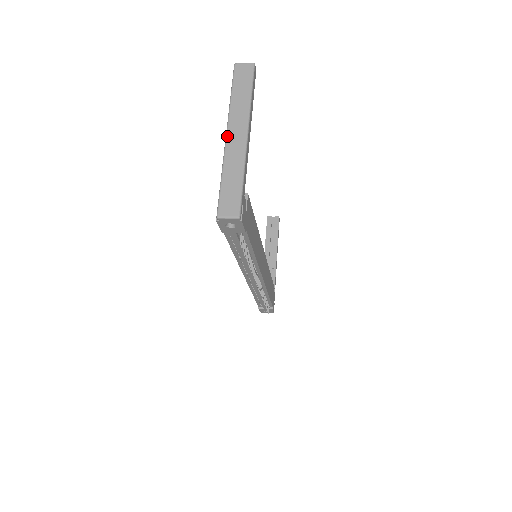
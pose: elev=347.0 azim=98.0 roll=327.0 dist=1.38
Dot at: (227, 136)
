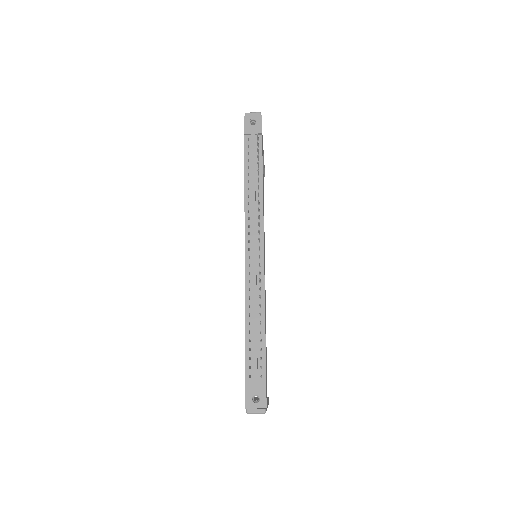
Dot at: occluded
